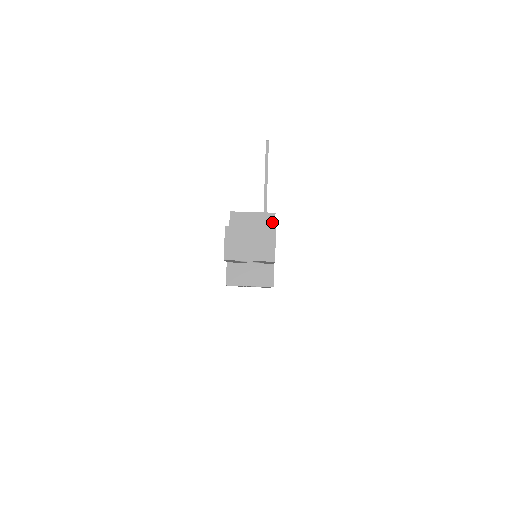
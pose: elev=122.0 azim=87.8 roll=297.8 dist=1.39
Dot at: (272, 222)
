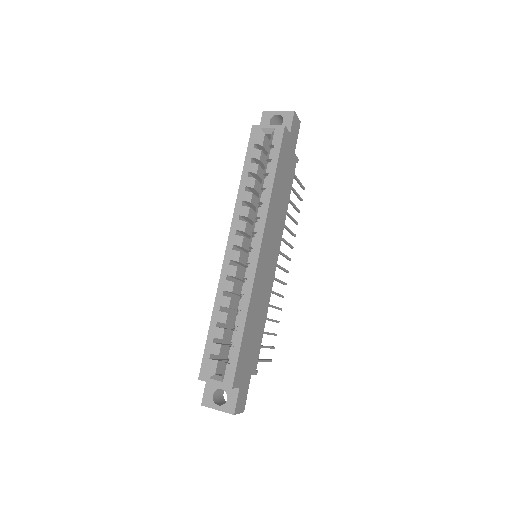
Dot at: (295, 156)
